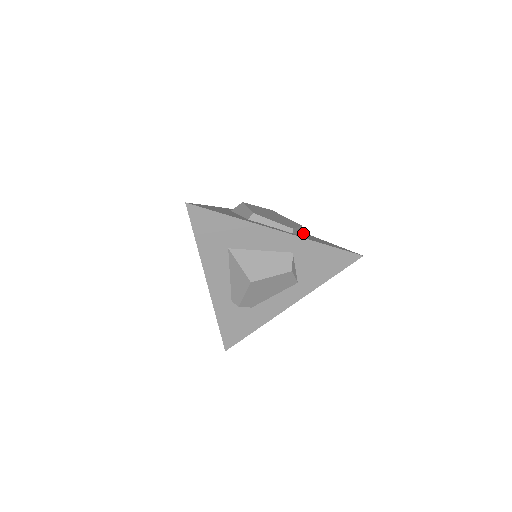
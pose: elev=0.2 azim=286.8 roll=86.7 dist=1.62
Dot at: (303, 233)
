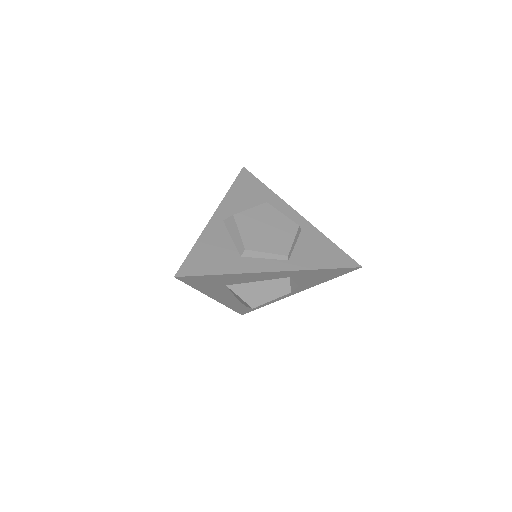
Dot at: (302, 226)
